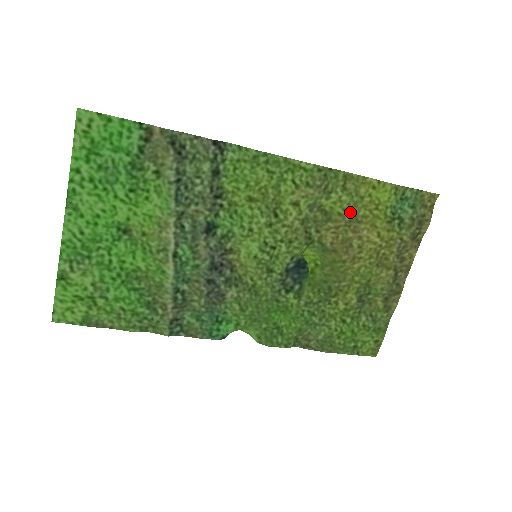
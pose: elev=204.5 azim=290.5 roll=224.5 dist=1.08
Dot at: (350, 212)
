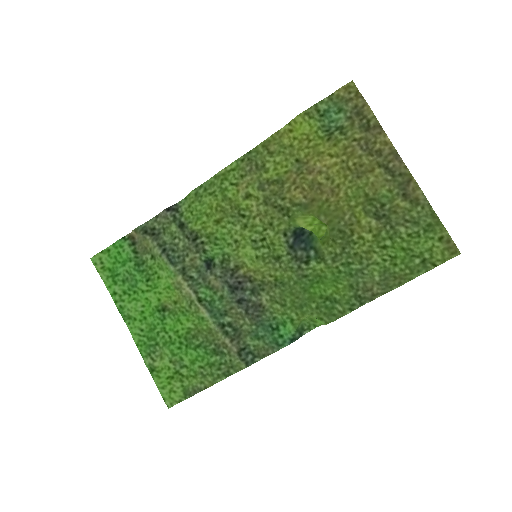
Dot at: (293, 163)
